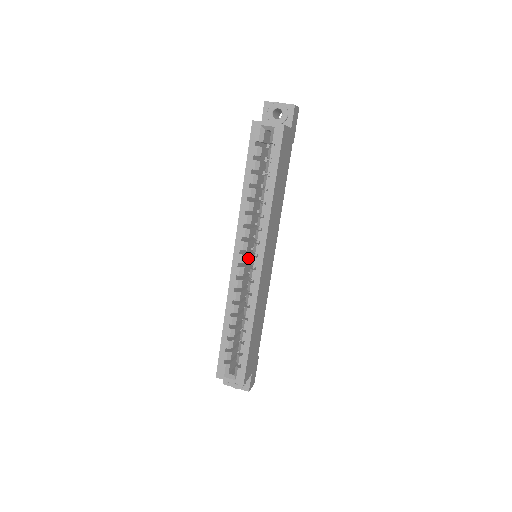
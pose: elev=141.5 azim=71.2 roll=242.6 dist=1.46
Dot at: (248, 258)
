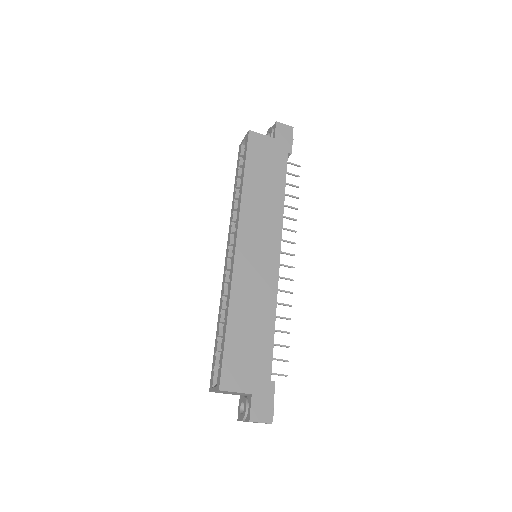
Dot at: occluded
